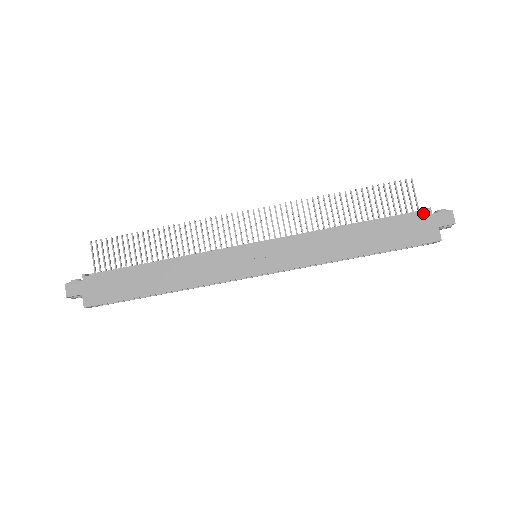
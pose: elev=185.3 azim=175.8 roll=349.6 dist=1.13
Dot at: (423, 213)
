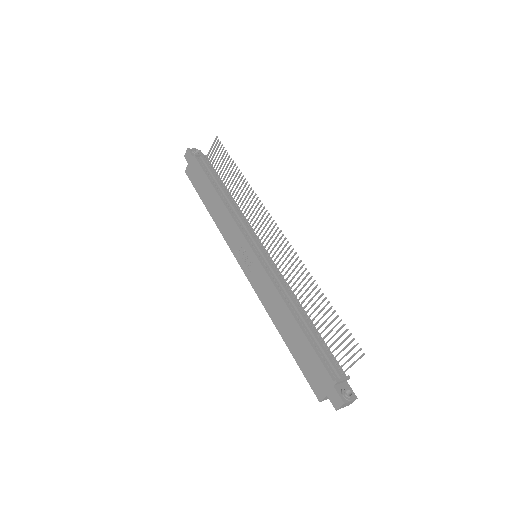
Dot at: (330, 377)
